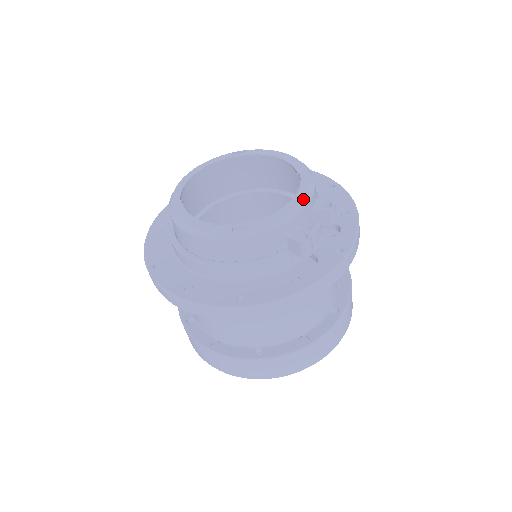
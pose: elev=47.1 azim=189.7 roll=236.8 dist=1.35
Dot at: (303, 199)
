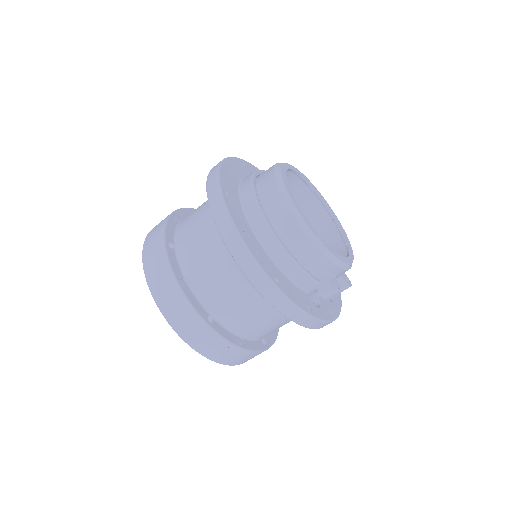
Dot at: (351, 264)
